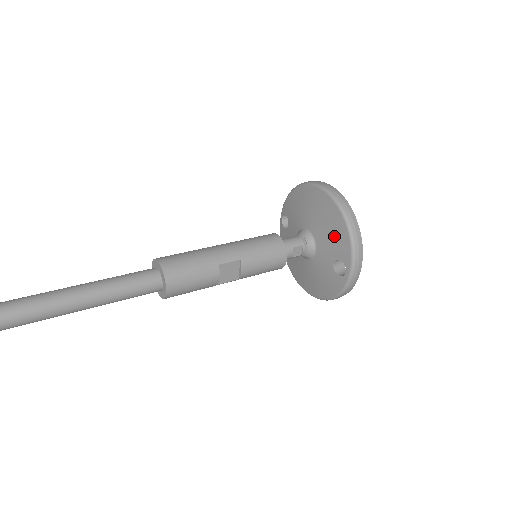
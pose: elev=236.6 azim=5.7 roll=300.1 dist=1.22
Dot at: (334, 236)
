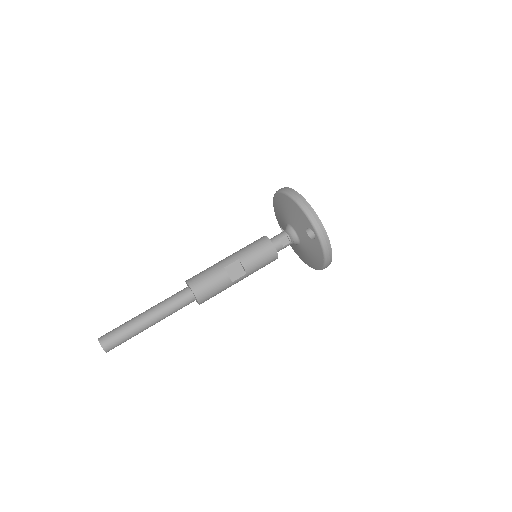
Dot at: (296, 215)
